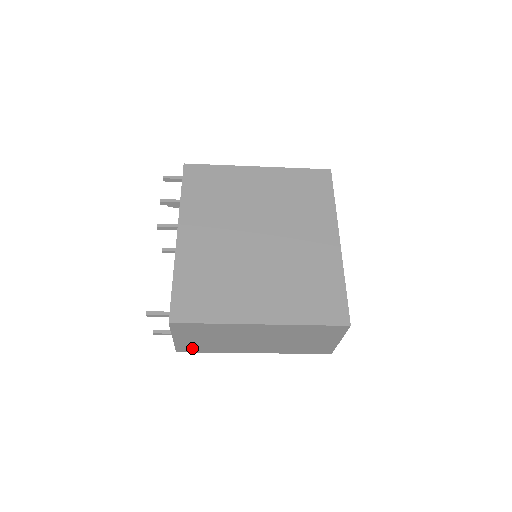
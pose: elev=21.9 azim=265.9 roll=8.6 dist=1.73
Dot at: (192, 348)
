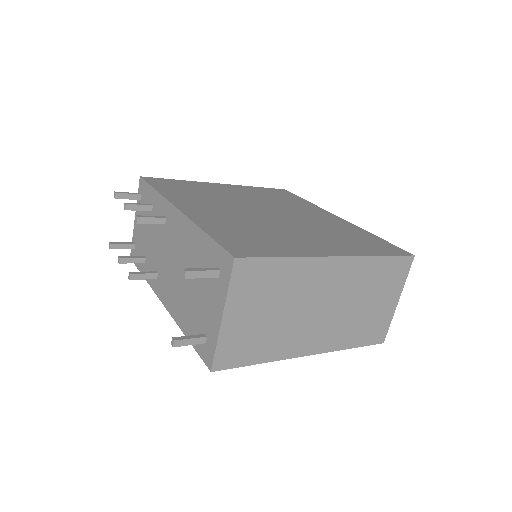
Dot at: (237, 352)
